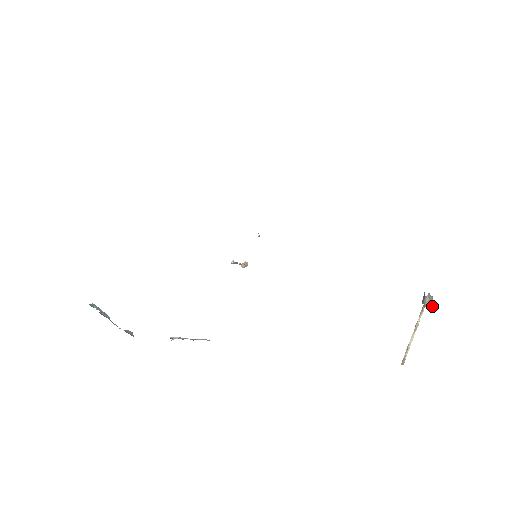
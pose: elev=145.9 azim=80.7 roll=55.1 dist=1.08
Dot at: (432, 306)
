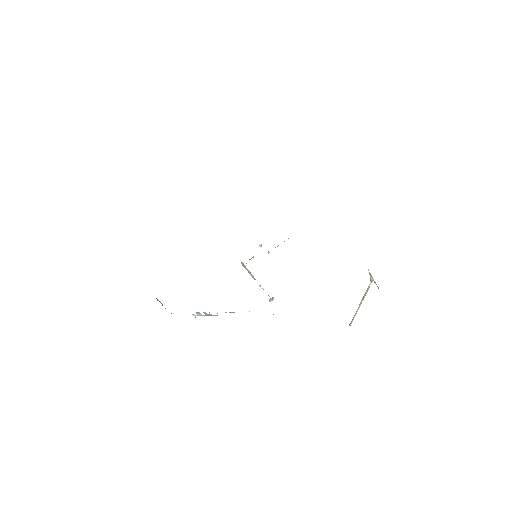
Dot at: (368, 270)
